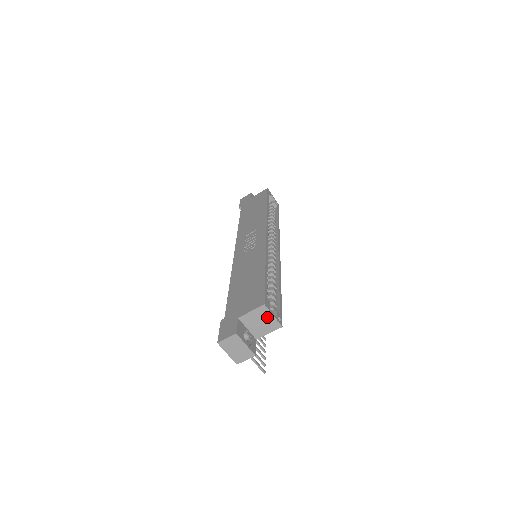
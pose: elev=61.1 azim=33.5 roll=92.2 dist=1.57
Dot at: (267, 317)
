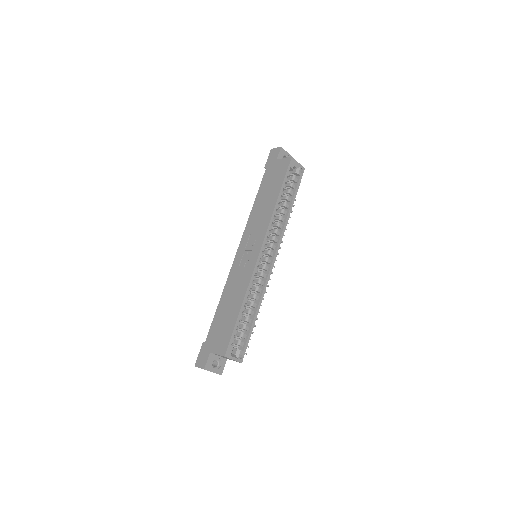
Dot at: occluded
